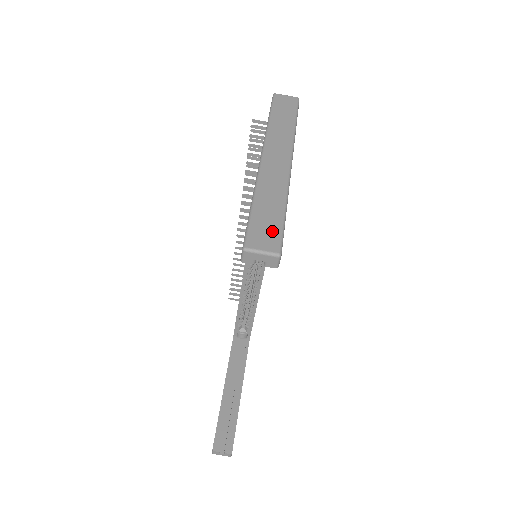
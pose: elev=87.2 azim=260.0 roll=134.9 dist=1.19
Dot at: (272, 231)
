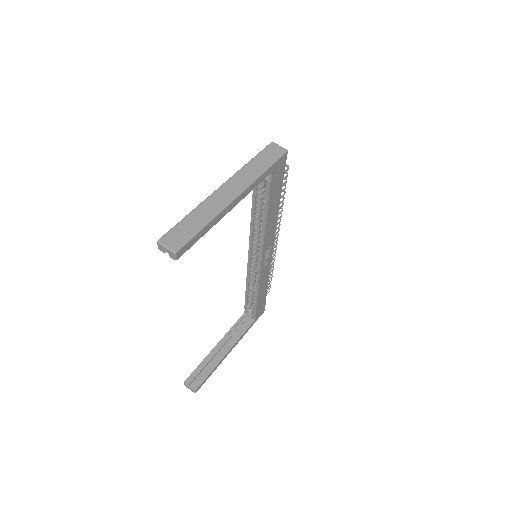
Dot at: (182, 237)
